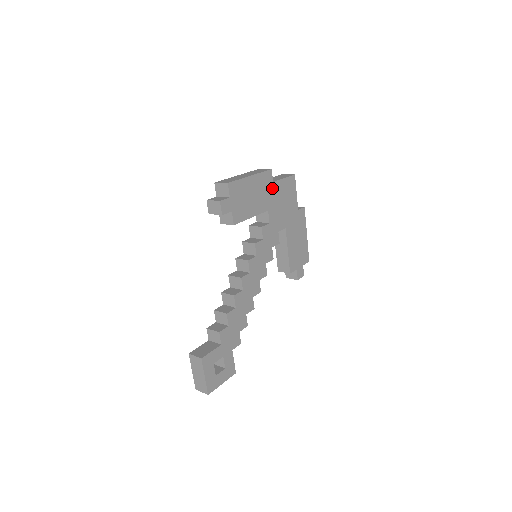
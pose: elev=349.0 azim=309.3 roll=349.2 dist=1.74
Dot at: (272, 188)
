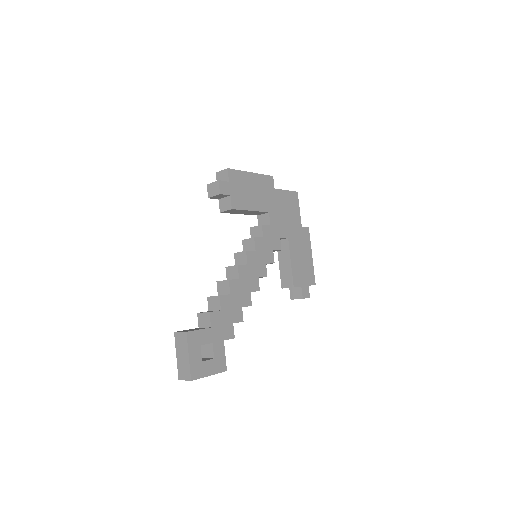
Dot at: (273, 194)
